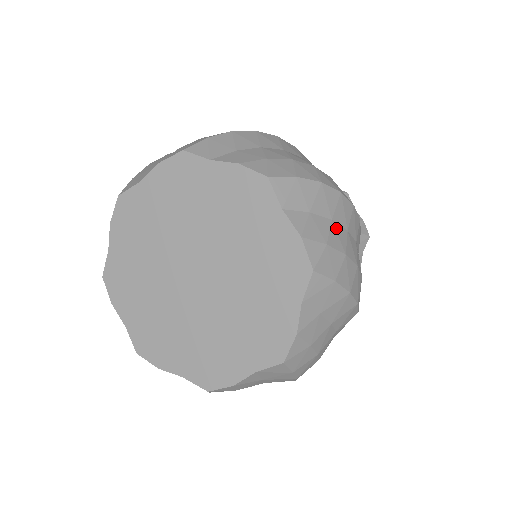
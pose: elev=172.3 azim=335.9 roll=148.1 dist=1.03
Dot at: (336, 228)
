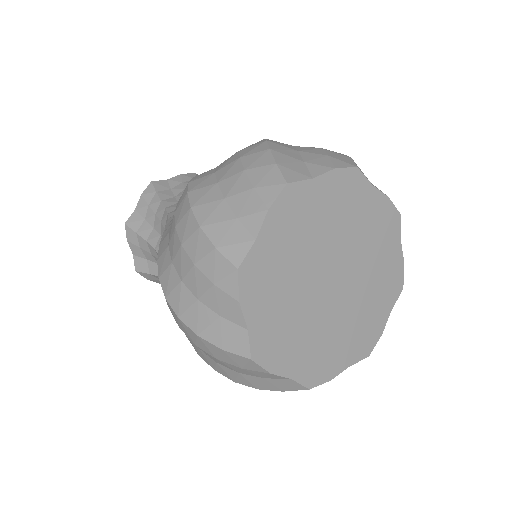
Dot at: occluded
